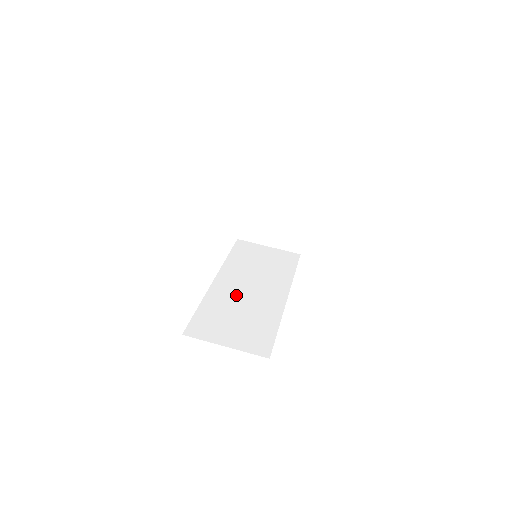
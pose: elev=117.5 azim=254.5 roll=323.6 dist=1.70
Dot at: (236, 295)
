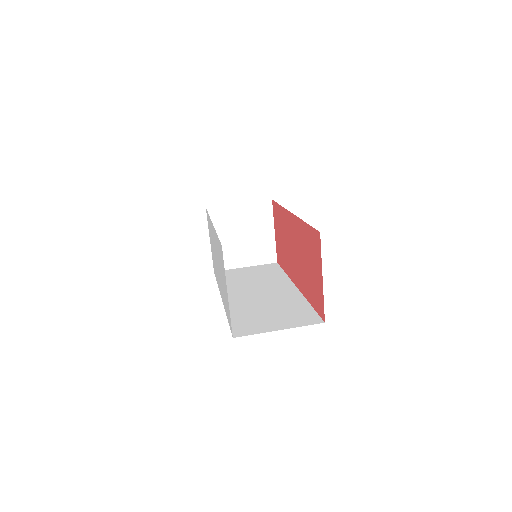
Dot at: (252, 300)
